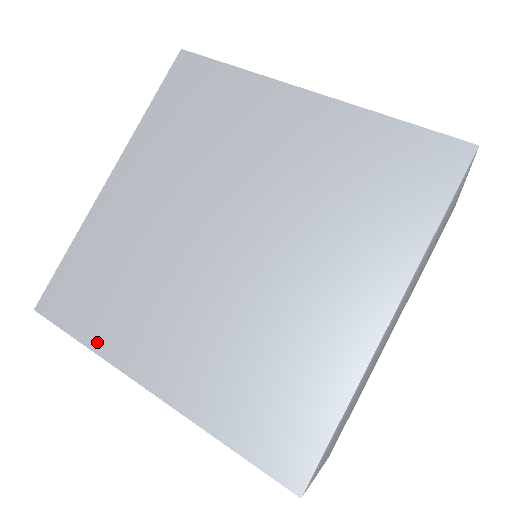
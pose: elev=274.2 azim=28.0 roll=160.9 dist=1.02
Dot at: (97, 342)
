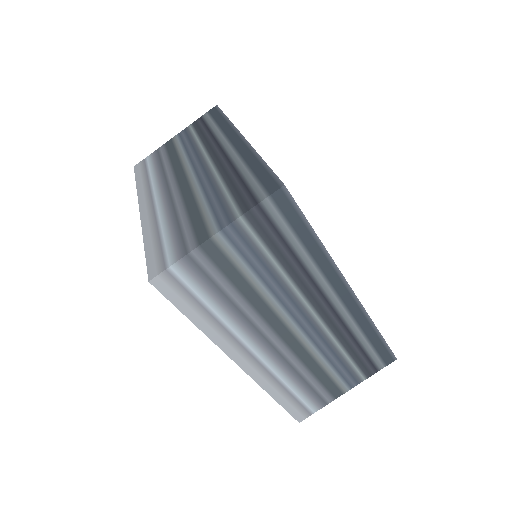
Dot at: occluded
